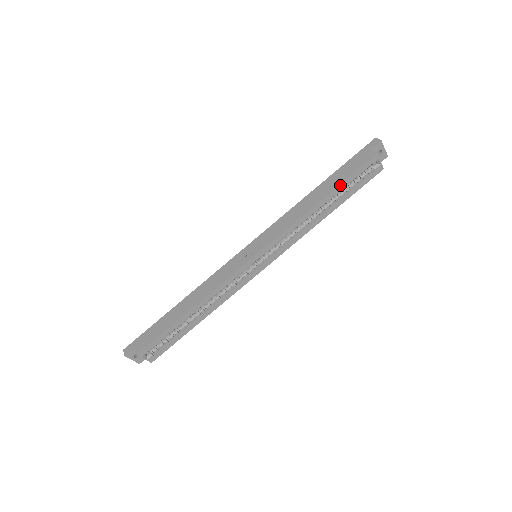
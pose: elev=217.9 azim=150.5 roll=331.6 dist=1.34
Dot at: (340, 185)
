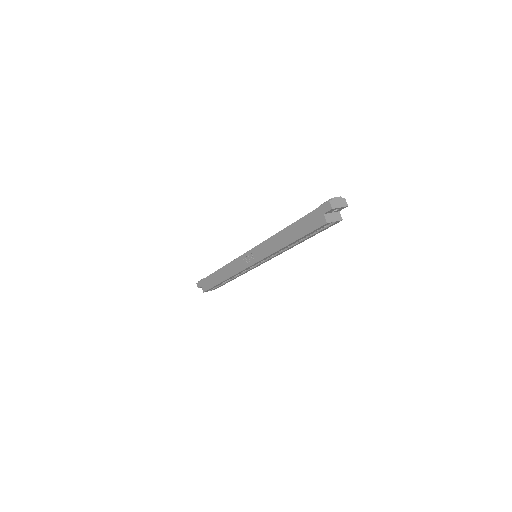
Dot at: (301, 238)
